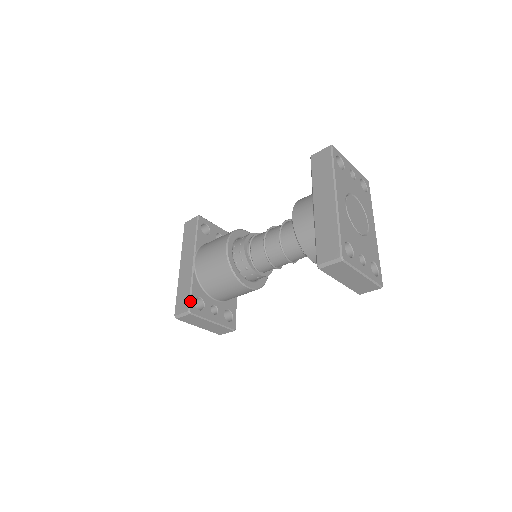
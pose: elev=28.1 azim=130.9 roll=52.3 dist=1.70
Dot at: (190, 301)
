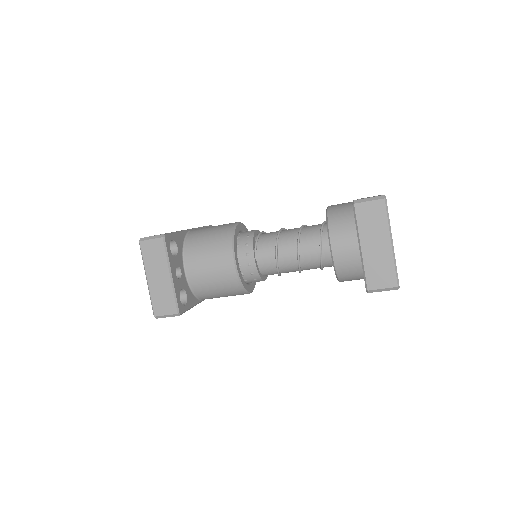
Dot at: (170, 233)
